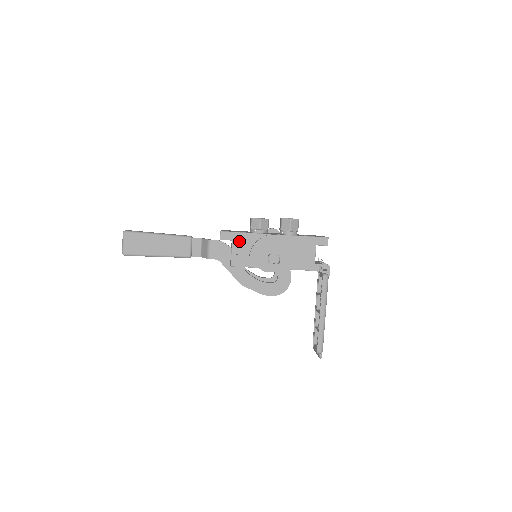
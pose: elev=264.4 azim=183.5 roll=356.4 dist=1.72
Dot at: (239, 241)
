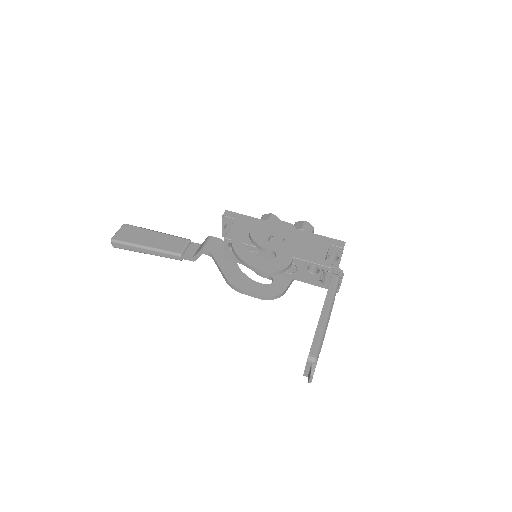
Dot at: (242, 221)
